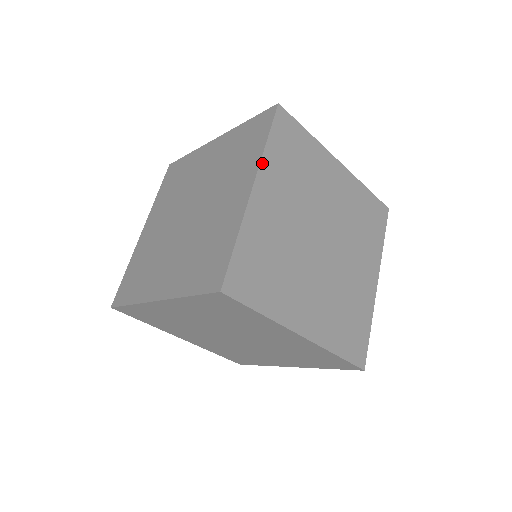
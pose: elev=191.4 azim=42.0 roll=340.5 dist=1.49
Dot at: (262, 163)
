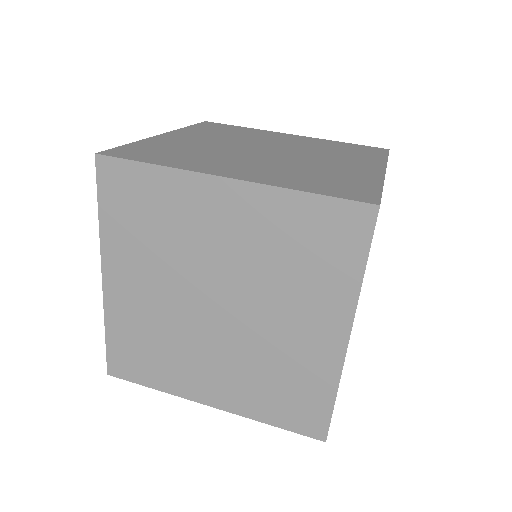
Dot at: (357, 304)
